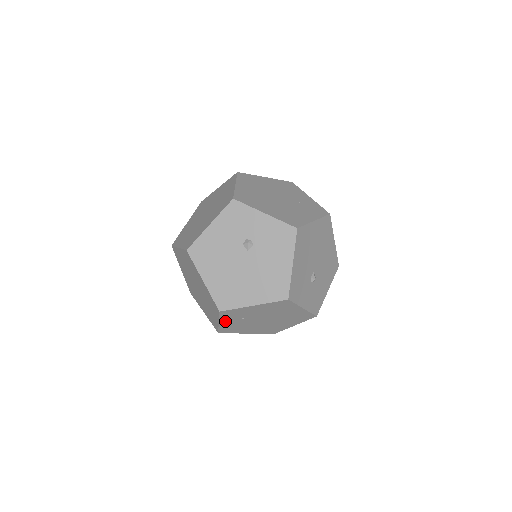
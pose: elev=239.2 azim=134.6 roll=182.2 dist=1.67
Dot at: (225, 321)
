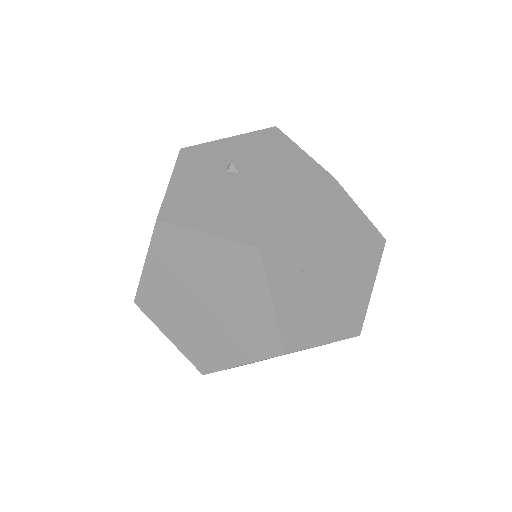
Dot at: (279, 293)
